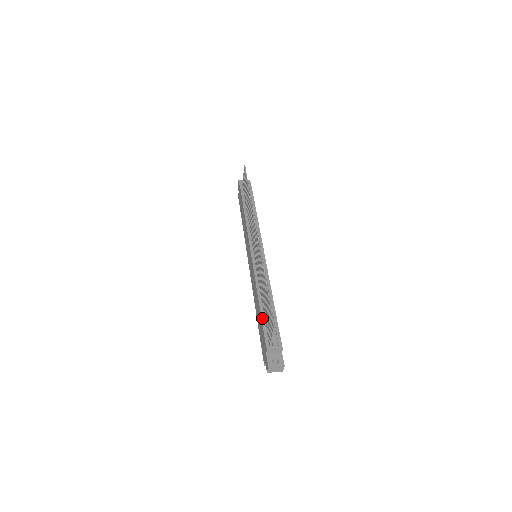
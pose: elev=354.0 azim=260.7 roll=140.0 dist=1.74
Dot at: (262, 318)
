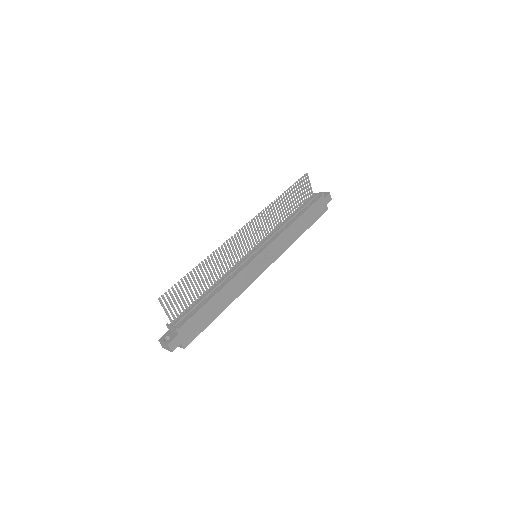
Dot at: (194, 302)
